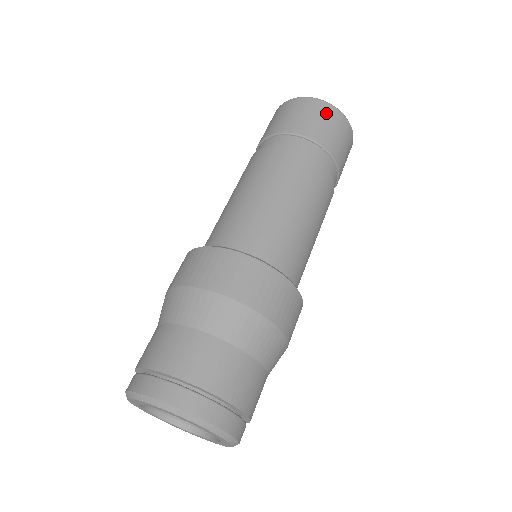
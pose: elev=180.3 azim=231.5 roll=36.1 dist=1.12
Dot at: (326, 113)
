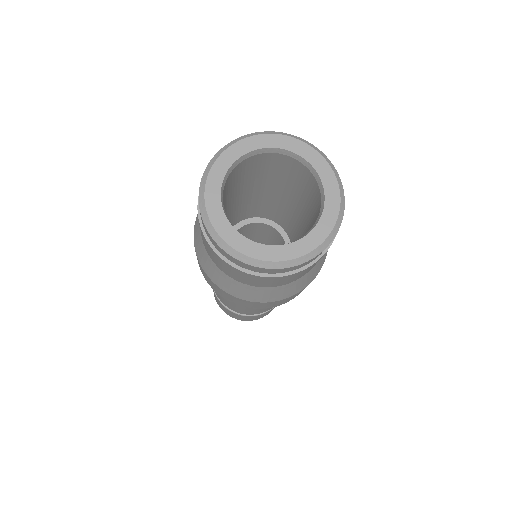
Dot at: occluded
